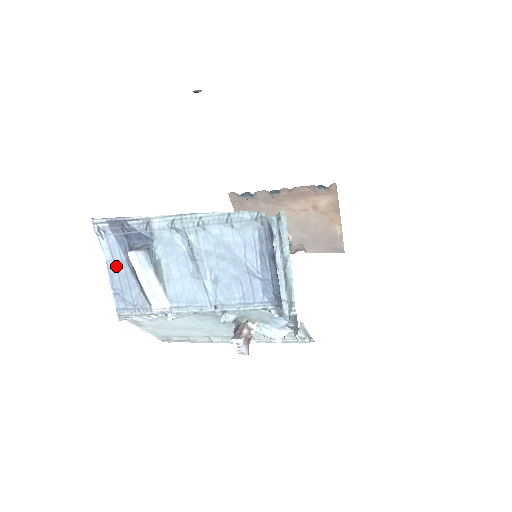
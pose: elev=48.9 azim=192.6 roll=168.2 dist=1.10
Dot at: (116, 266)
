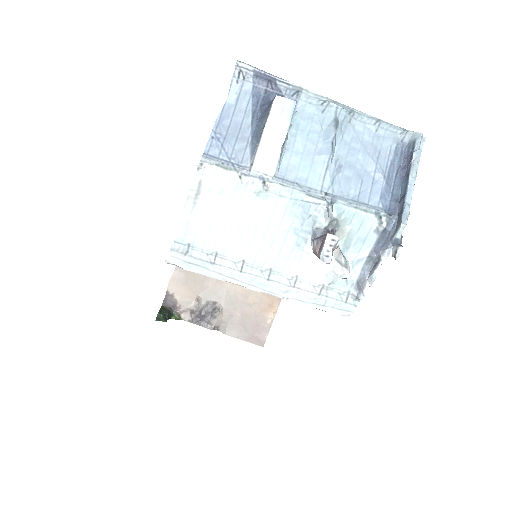
Dot at: (234, 112)
